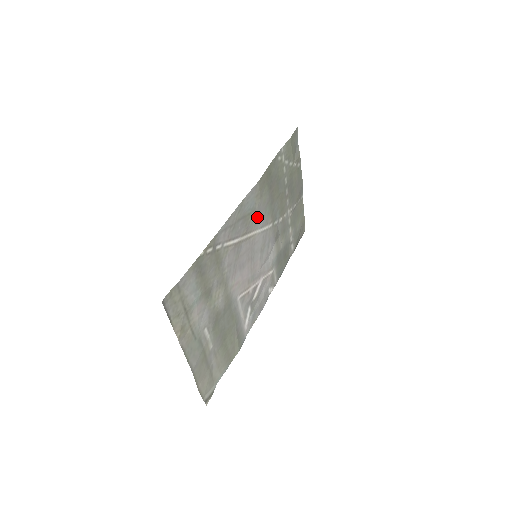
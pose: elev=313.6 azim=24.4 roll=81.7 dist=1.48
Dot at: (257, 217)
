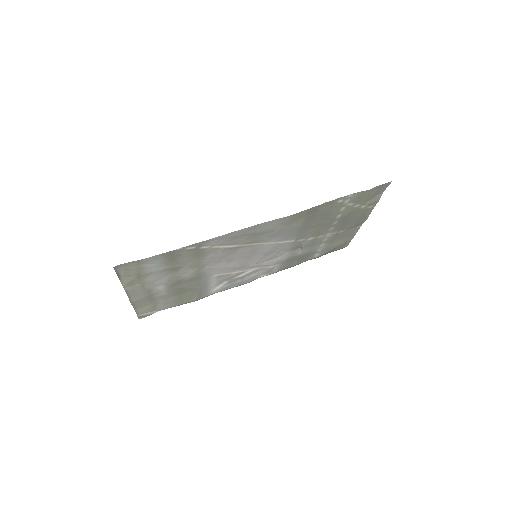
Dot at: (274, 235)
